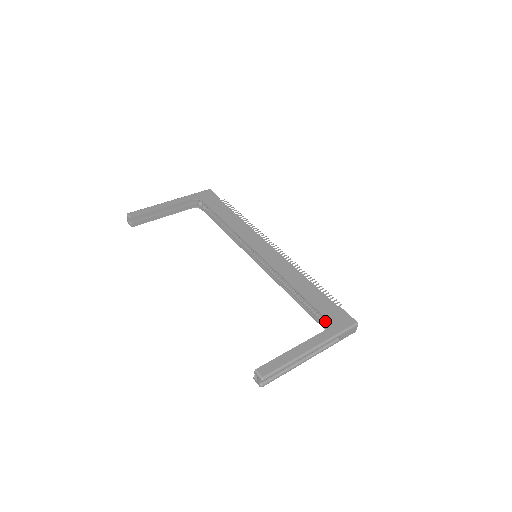
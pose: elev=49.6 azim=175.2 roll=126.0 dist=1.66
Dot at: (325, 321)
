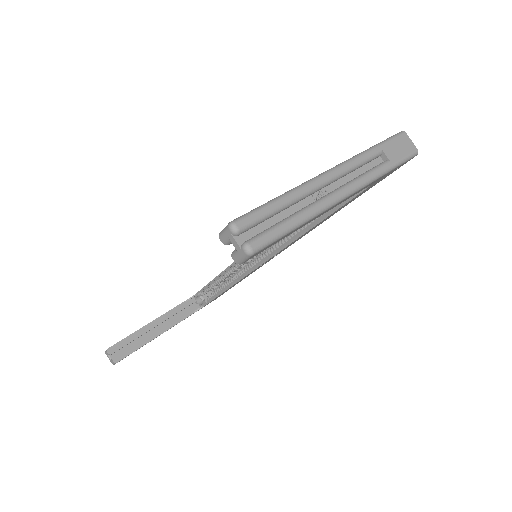
Dot at: occluded
